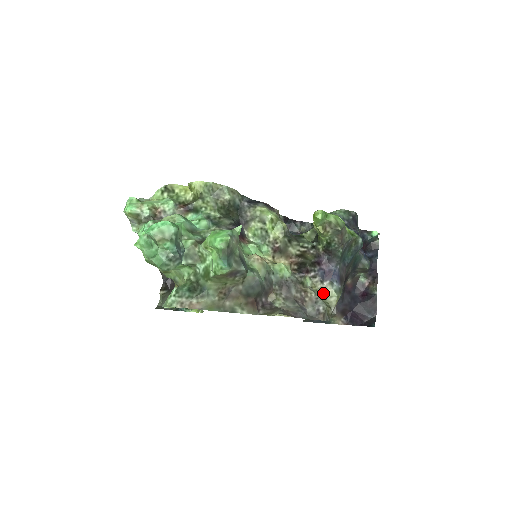
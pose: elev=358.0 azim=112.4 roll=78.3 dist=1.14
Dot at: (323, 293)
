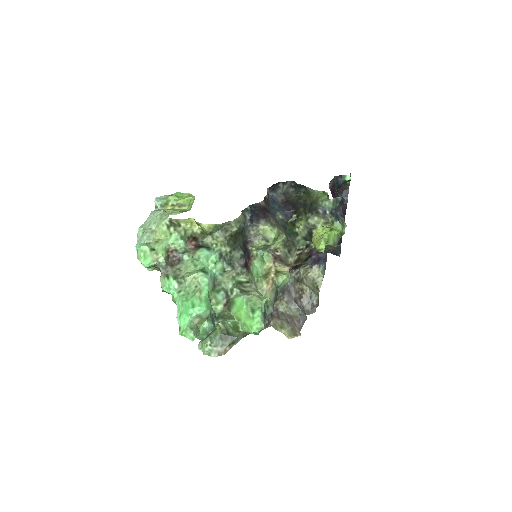
Dot at: (312, 275)
